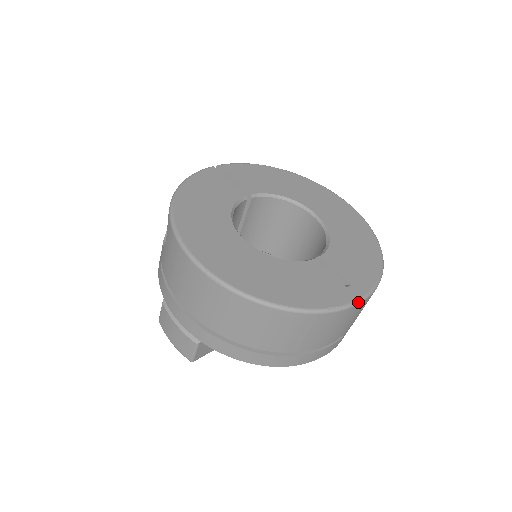
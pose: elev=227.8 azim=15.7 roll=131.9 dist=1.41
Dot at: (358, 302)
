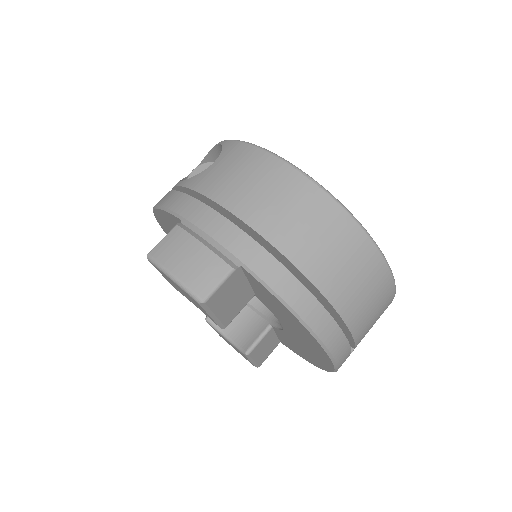
Dot at: (395, 291)
